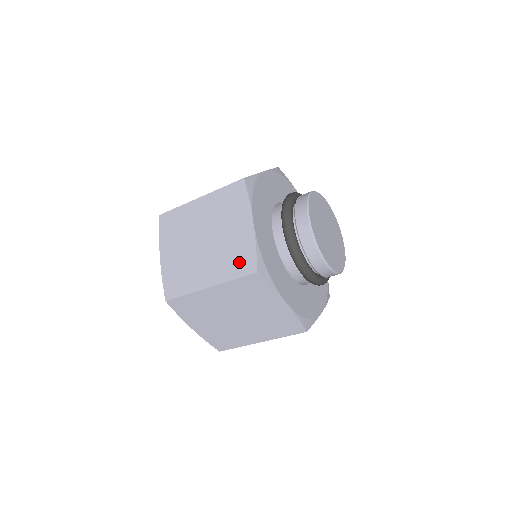
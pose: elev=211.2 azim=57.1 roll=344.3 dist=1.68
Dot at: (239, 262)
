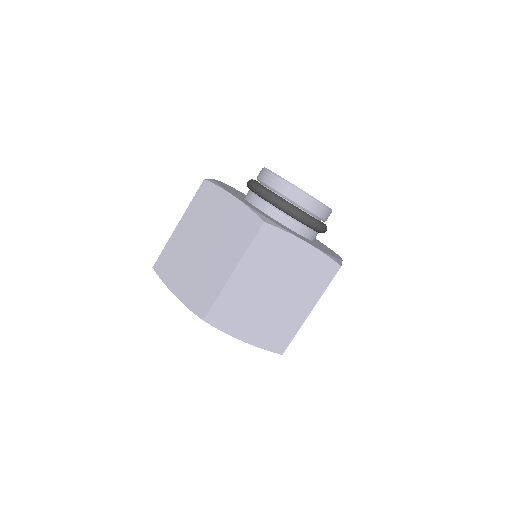
Dot at: (244, 230)
